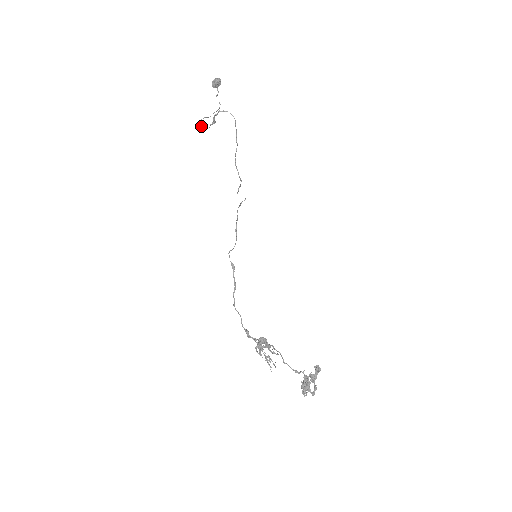
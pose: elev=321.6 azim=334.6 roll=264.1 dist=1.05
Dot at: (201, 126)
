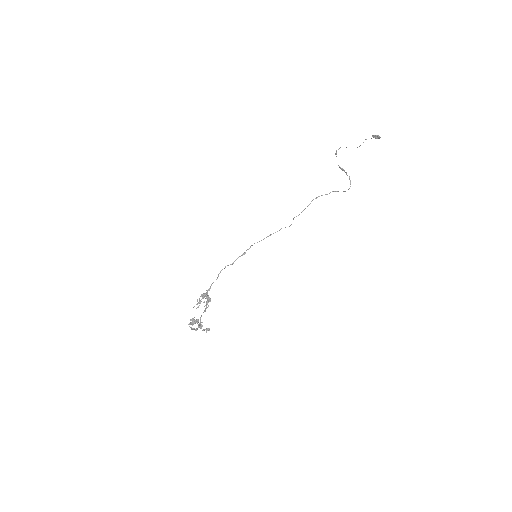
Dot at: occluded
